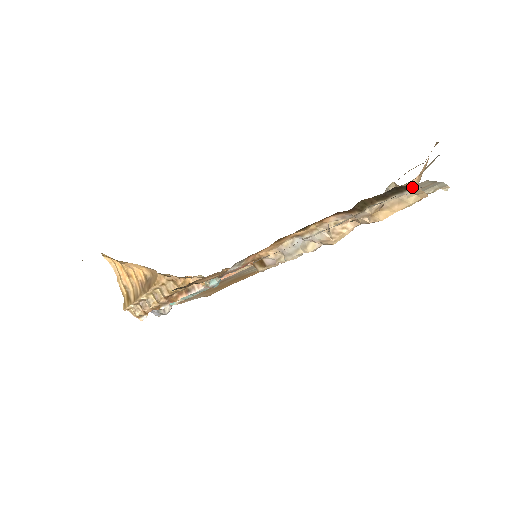
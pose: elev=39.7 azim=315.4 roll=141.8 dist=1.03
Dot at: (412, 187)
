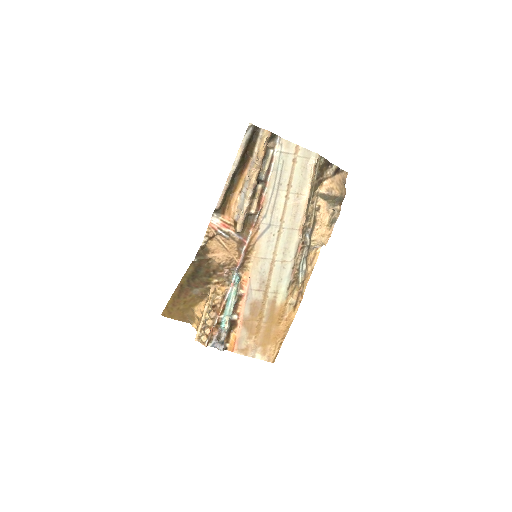
Dot at: (260, 130)
